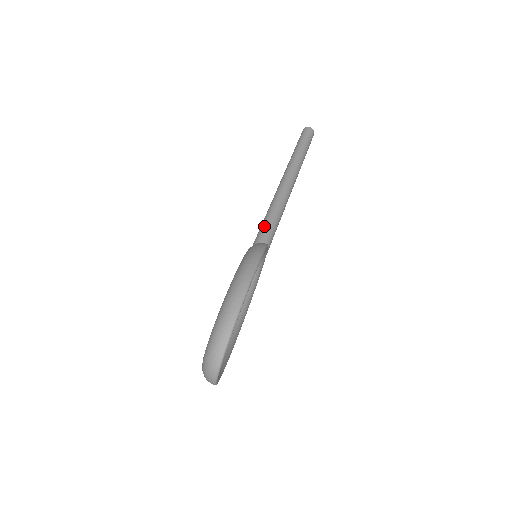
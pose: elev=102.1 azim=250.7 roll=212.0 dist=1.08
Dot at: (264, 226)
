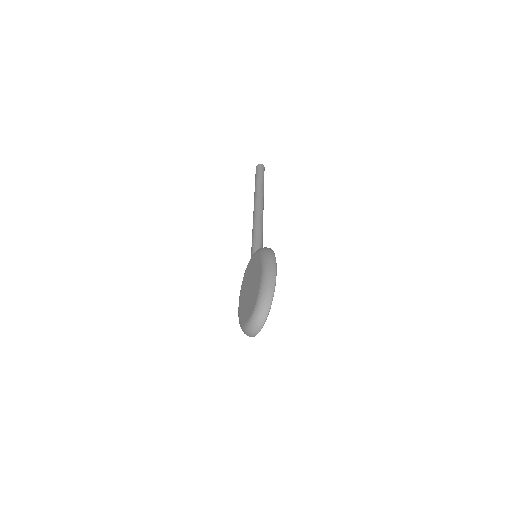
Dot at: (257, 236)
